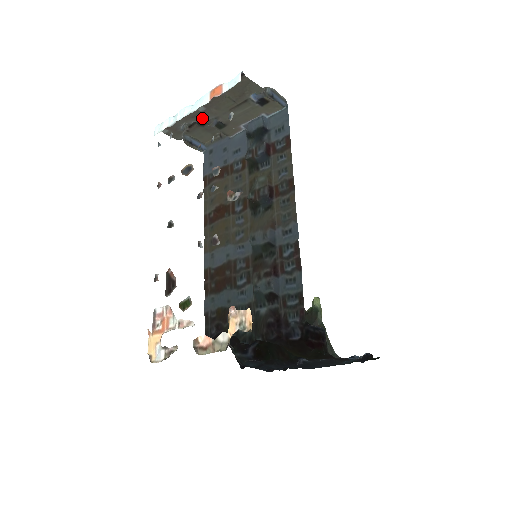
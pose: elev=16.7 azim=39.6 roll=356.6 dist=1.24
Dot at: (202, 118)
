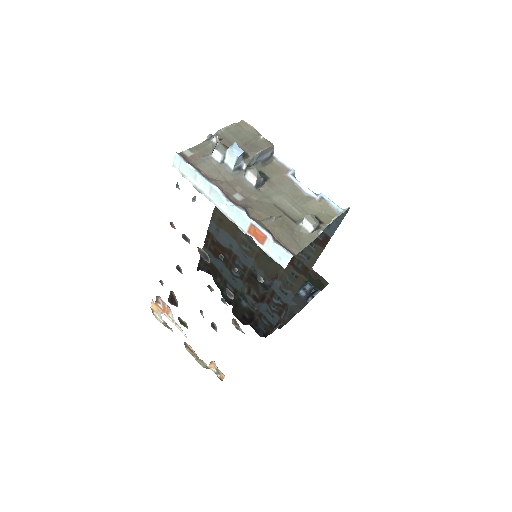
Dot at: (239, 182)
